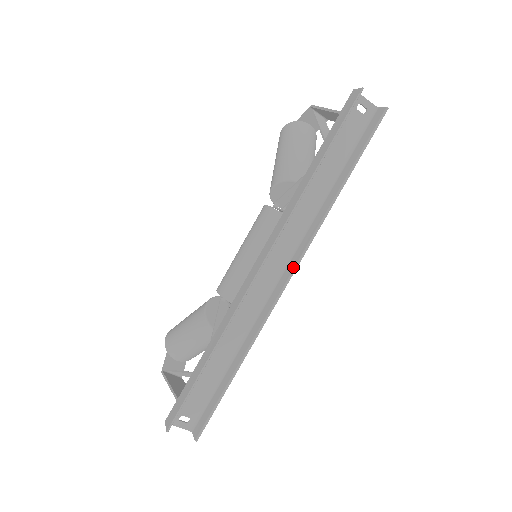
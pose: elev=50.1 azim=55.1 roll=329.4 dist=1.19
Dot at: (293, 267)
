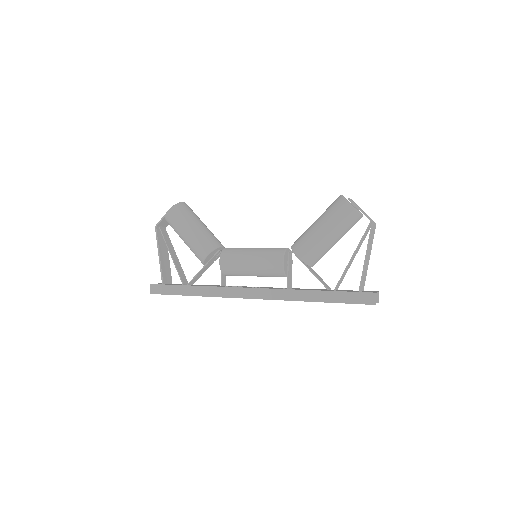
Dot at: occluded
